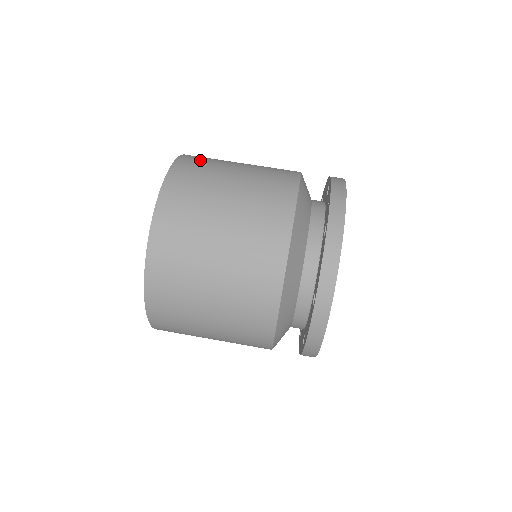
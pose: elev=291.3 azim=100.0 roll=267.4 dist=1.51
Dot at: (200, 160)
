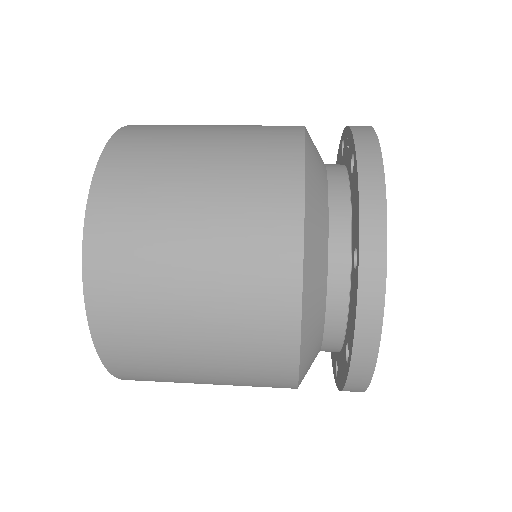
Dot at: occluded
